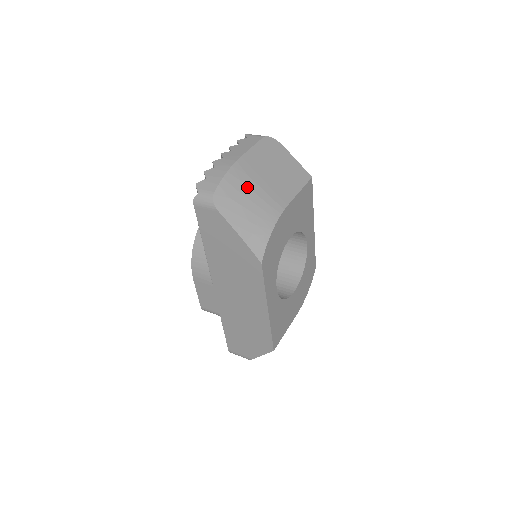
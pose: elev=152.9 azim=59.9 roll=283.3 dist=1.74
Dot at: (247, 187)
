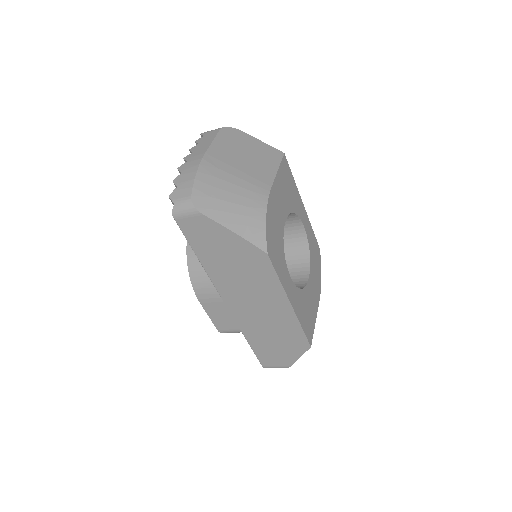
Dot at: (223, 181)
